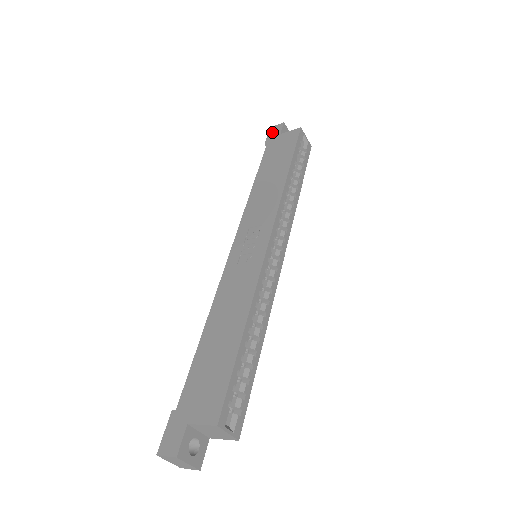
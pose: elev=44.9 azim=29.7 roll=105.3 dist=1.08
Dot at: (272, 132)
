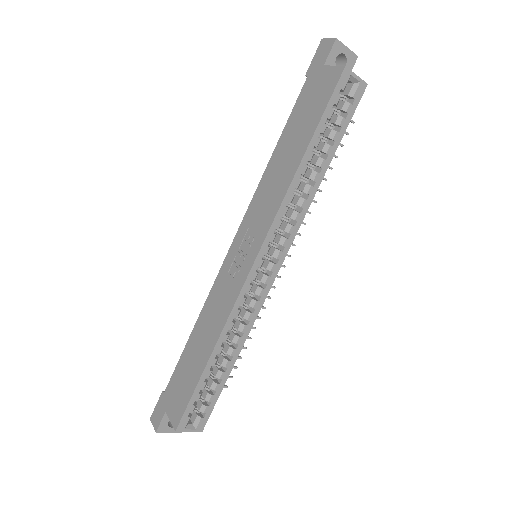
Dot at: (319, 53)
